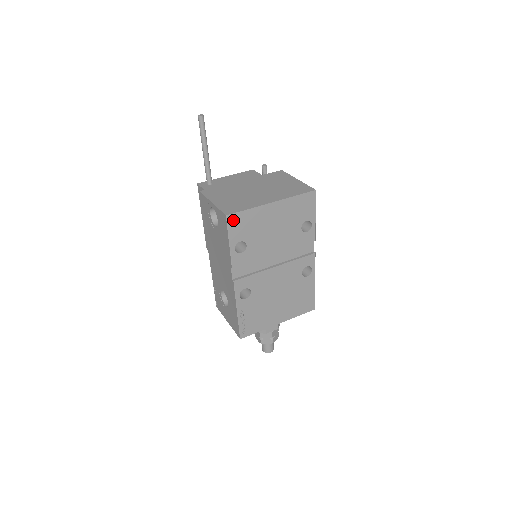
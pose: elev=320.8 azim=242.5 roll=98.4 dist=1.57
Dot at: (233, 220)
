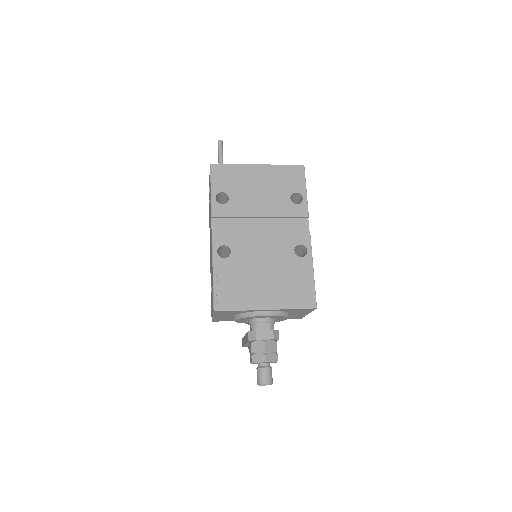
Dot at: (217, 170)
